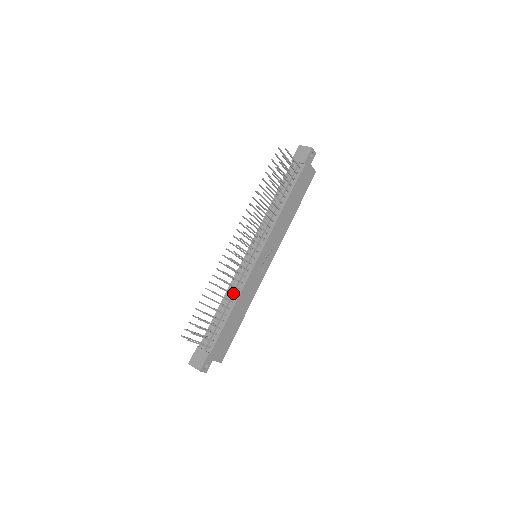
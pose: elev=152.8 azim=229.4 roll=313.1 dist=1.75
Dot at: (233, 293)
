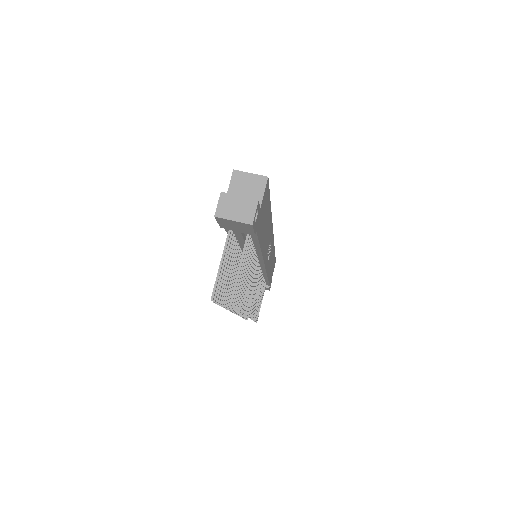
Dot at: occluded
